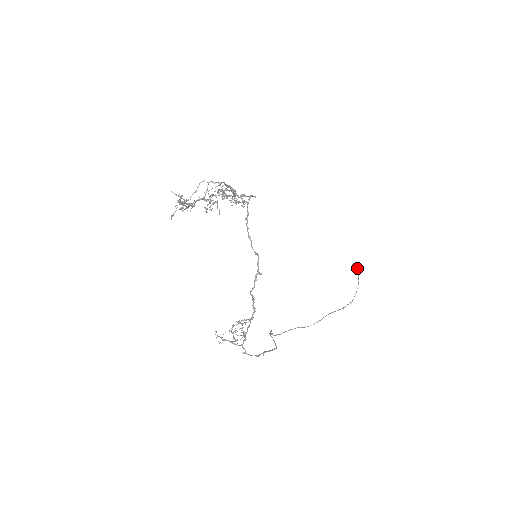
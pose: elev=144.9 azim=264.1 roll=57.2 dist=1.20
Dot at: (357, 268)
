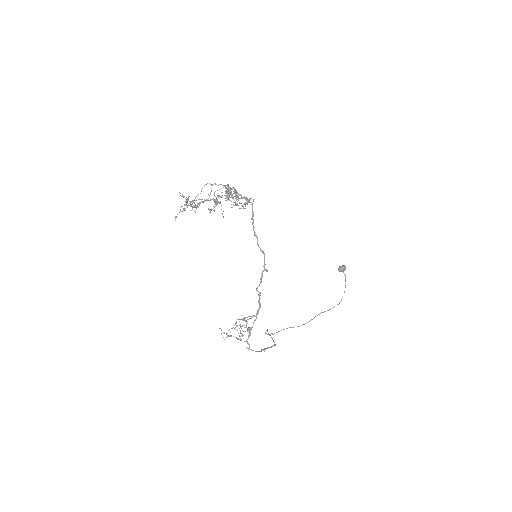
Dot at: (343, 270)
